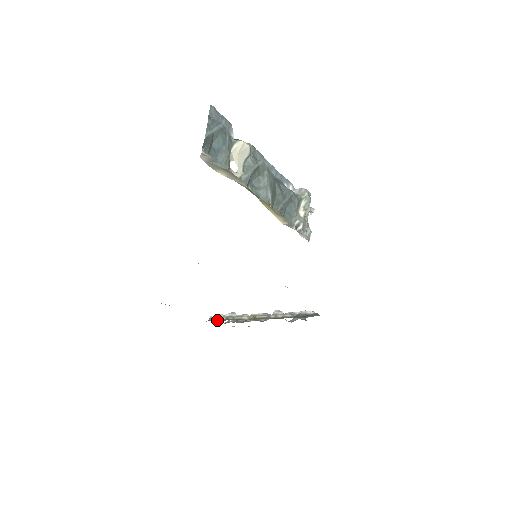
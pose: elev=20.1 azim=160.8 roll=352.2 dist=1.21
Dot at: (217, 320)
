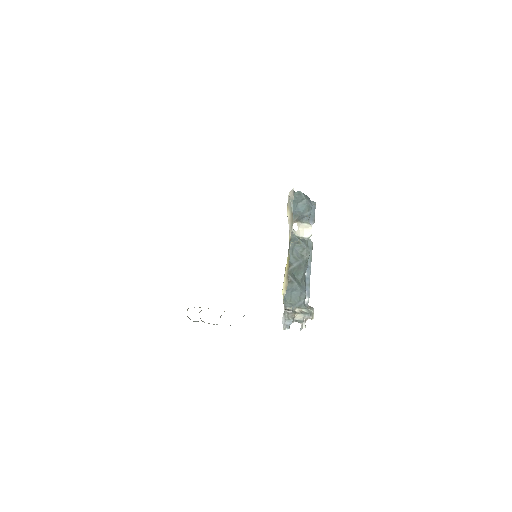
Dot at: occluded
